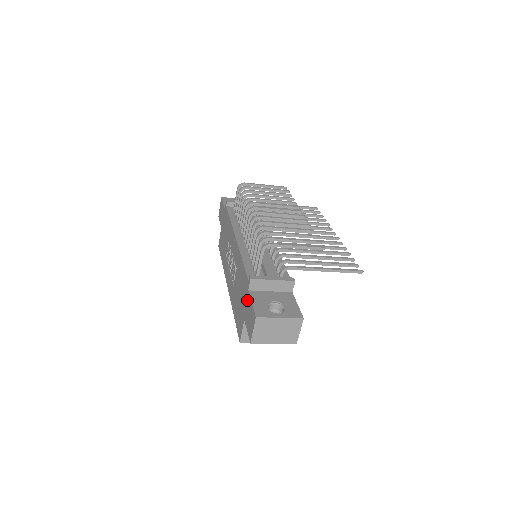
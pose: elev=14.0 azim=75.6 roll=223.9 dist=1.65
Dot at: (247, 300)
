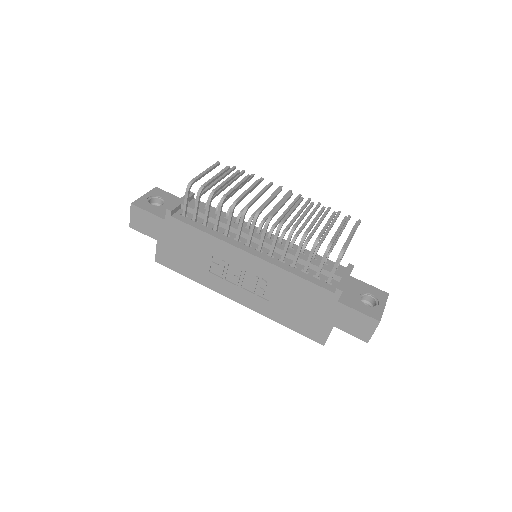
Dot at: (339, 310)
